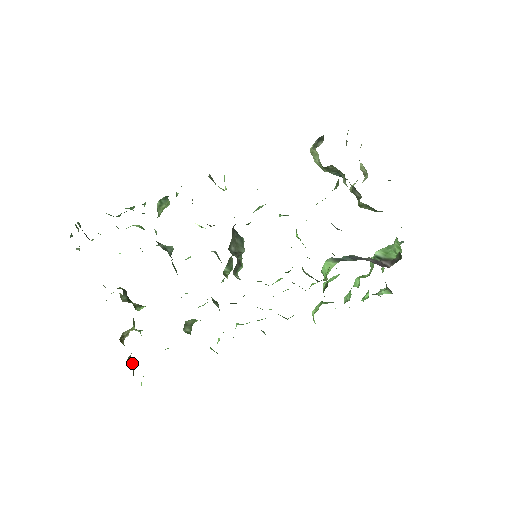
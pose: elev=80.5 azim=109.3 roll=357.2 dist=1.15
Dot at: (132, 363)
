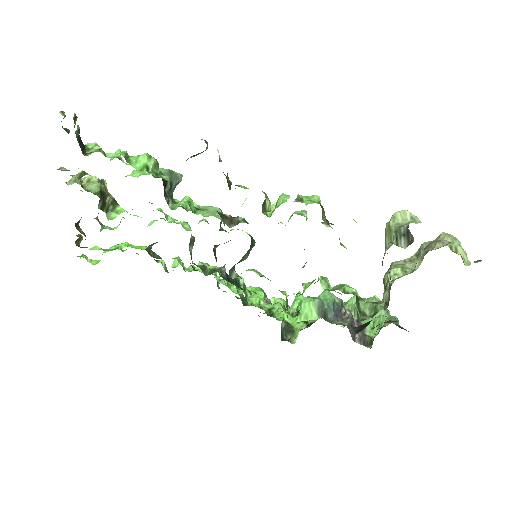
Dot at: (79, 242)
